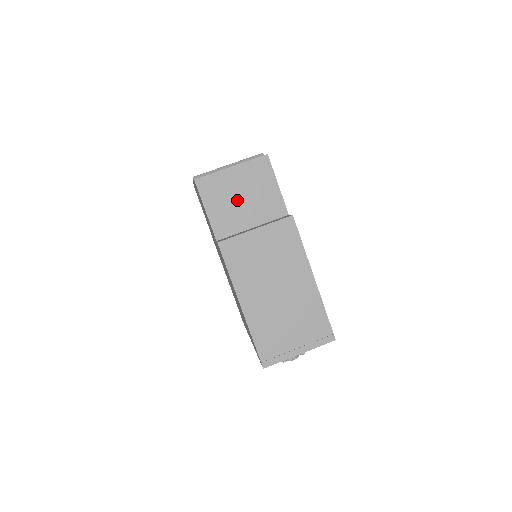
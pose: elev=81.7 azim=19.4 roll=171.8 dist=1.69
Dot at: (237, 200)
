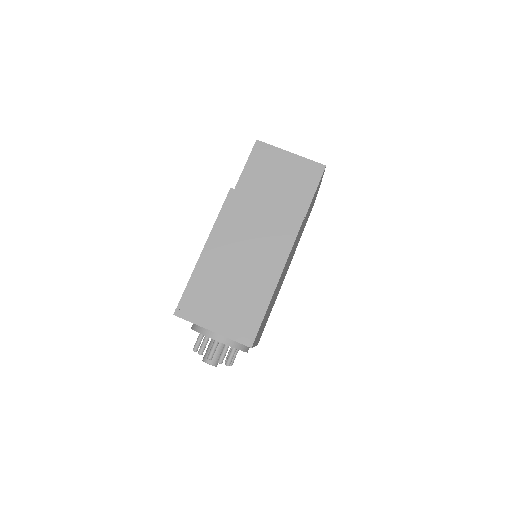
Dot at: (274, 178)
